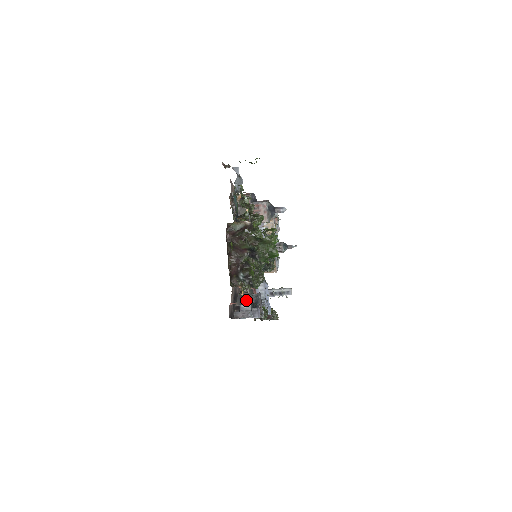
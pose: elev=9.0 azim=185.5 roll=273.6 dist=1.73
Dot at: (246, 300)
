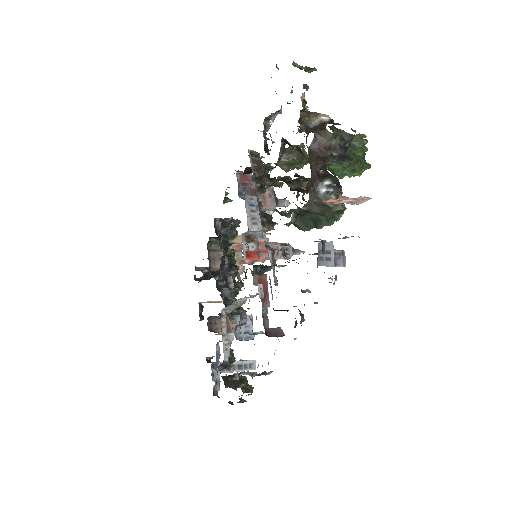
Dot at: occluded
